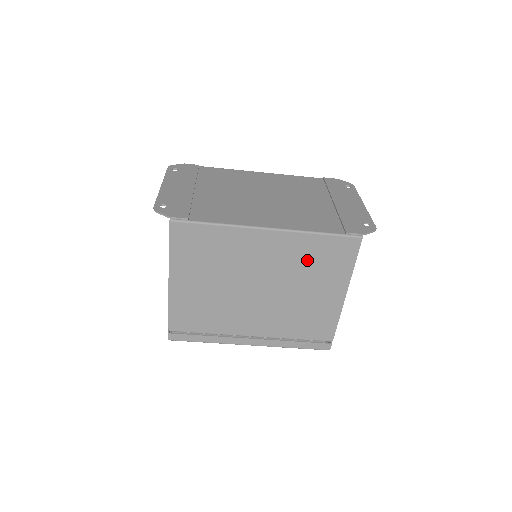
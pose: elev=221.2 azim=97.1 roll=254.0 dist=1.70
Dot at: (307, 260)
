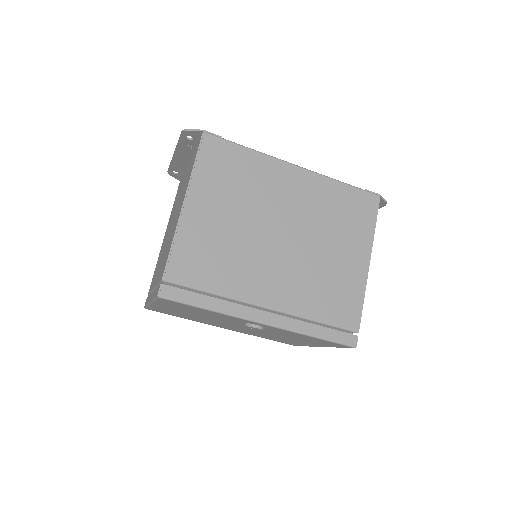
Dot at: (332, 210)
